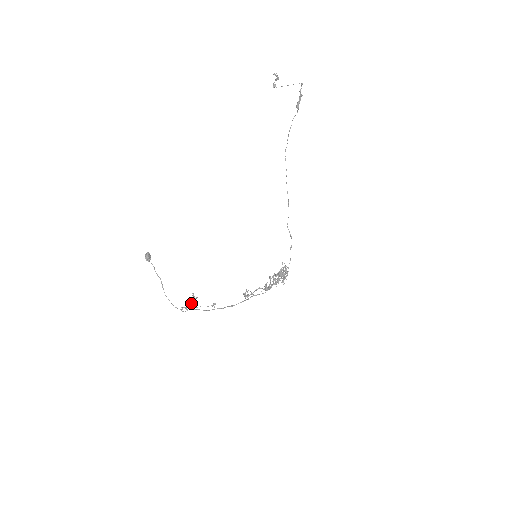
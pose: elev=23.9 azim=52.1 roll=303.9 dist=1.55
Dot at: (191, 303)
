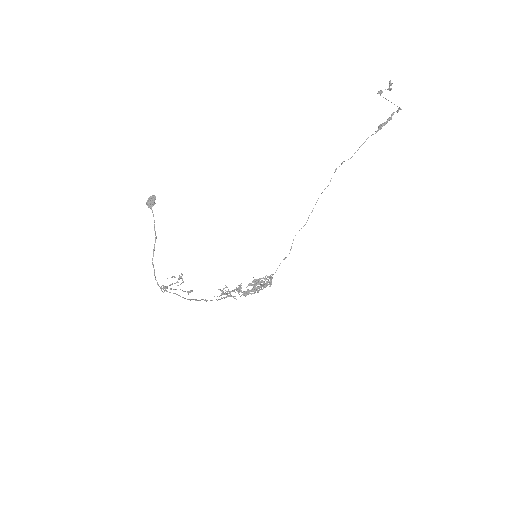
Dot at: occluded
